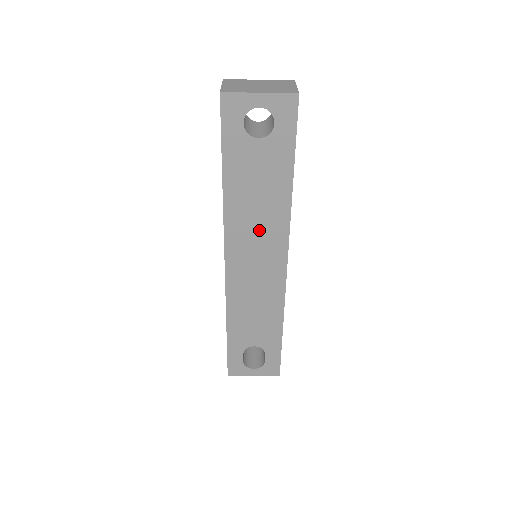
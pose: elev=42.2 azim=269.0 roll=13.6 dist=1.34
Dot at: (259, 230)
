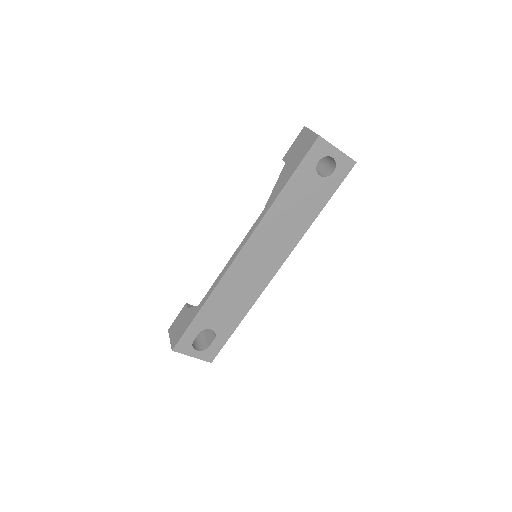
Dot at: (278, 237)
